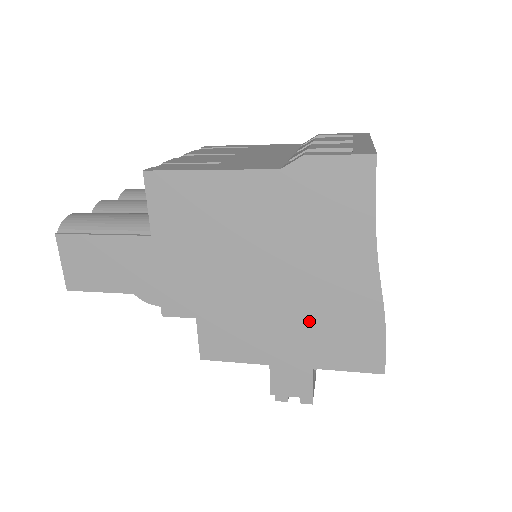
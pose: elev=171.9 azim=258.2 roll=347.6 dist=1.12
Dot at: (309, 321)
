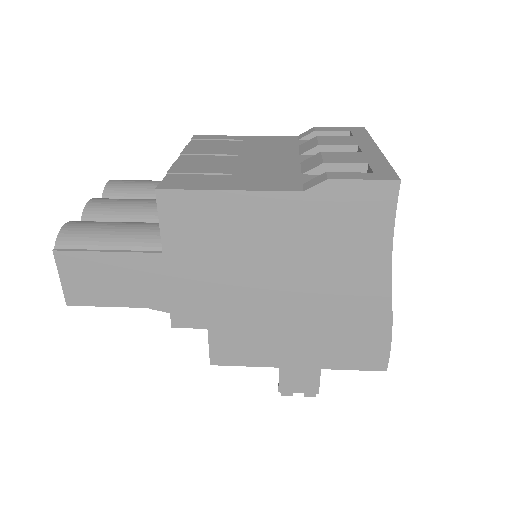
Dot at: (321, 329)
